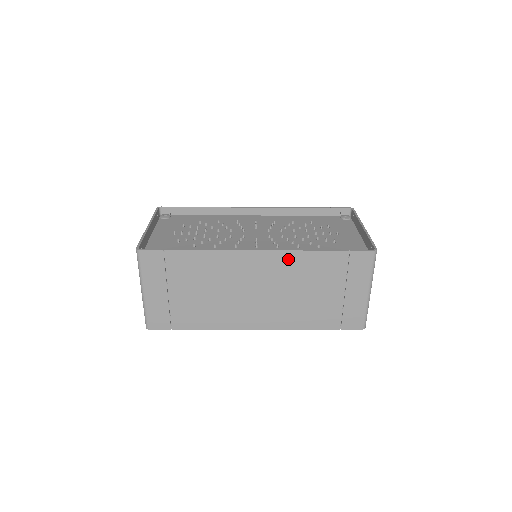
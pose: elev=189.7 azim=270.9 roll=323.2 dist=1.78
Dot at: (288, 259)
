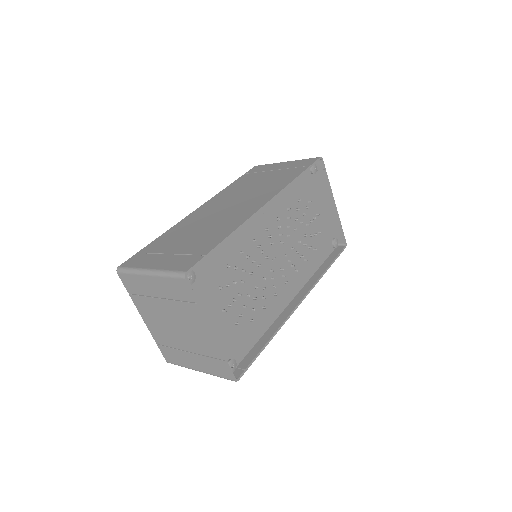
Dot at: (307, 286)
